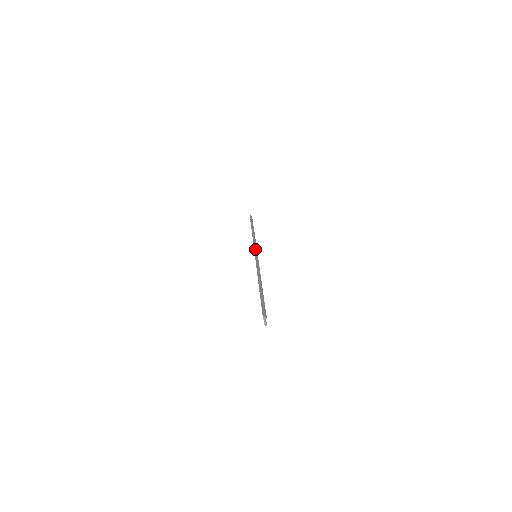
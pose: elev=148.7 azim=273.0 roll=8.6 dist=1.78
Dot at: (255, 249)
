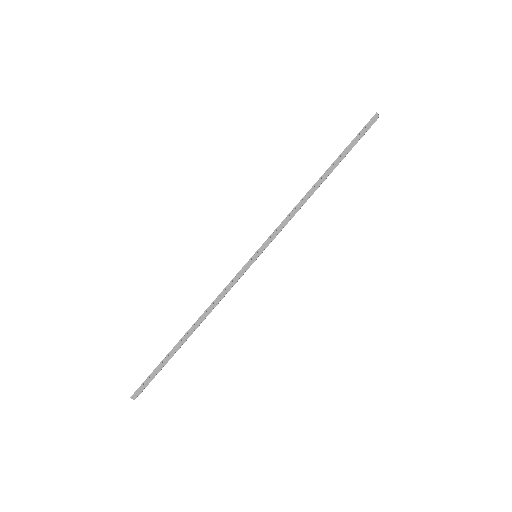
Dot at: (265, 244)
